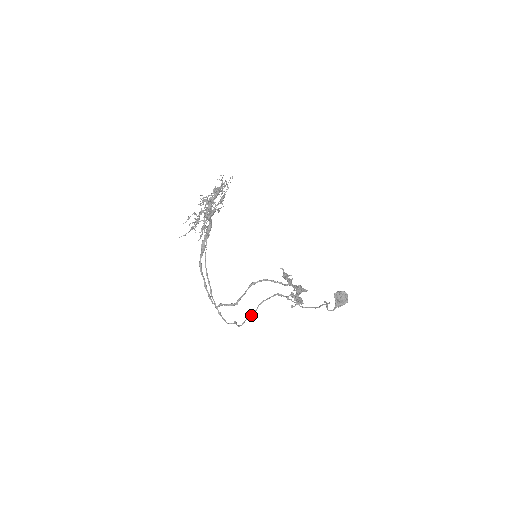
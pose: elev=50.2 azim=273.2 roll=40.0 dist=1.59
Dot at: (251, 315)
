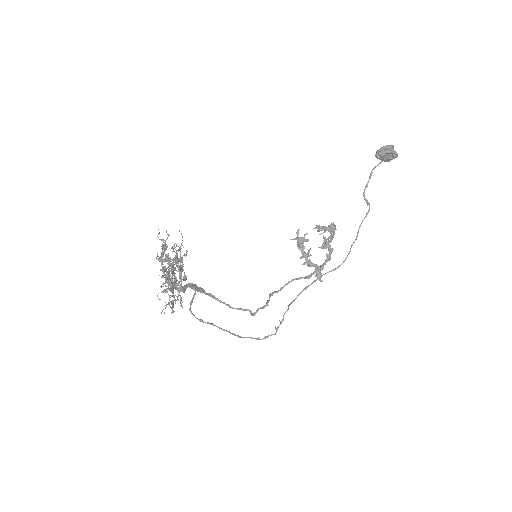
Dot at: (286, 311)
